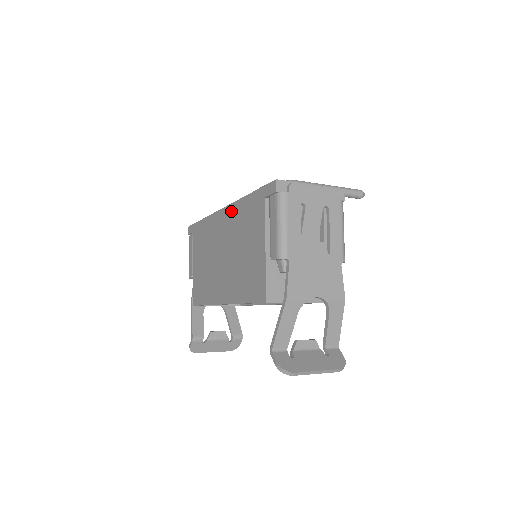
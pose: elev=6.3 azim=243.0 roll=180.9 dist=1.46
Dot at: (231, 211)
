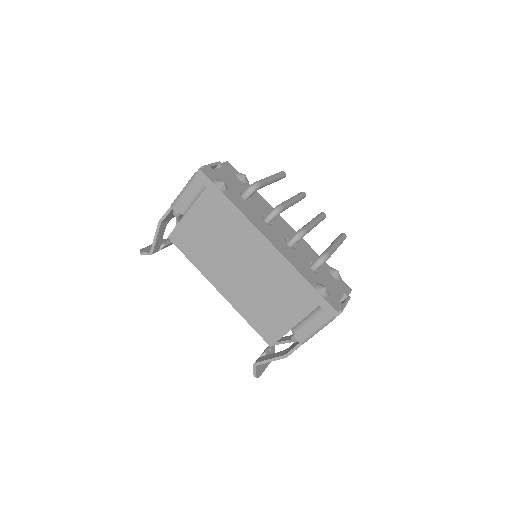
Dot at: (277, 259)
